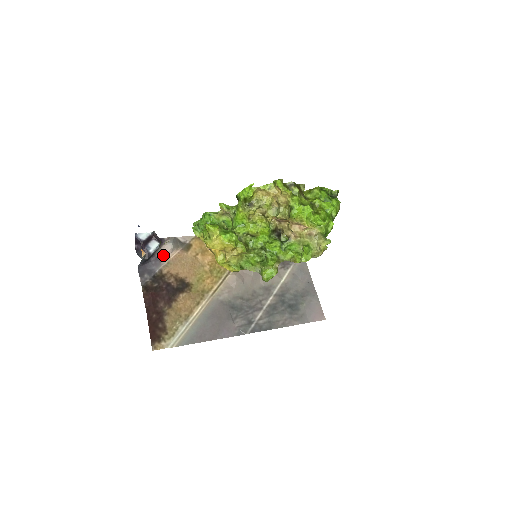
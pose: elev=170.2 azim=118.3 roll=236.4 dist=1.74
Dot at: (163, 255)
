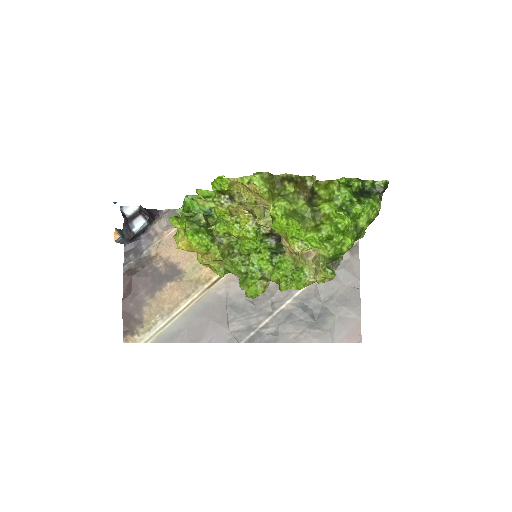
Dot at: (157, 232)
